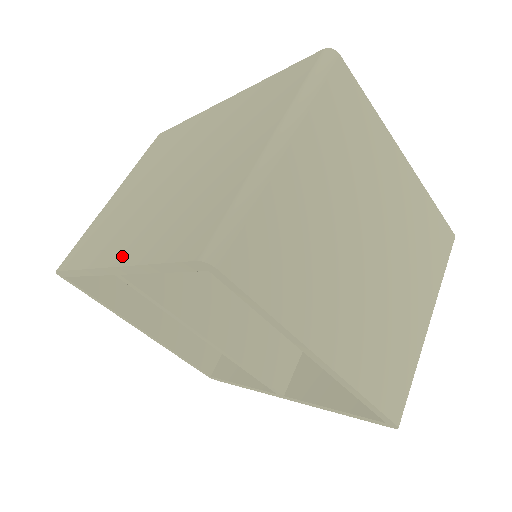
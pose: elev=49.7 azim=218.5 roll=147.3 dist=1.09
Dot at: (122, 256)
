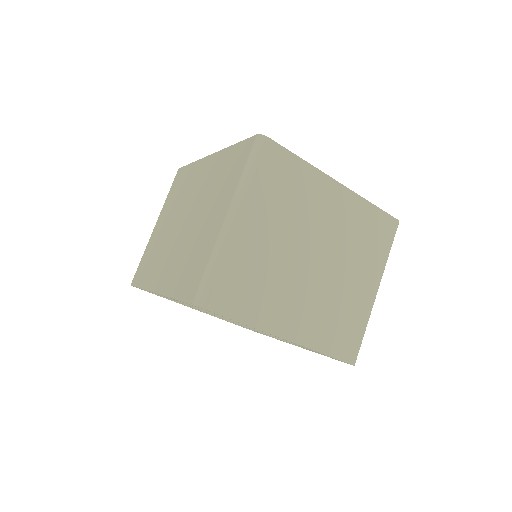
Dot at: (161, 287)
